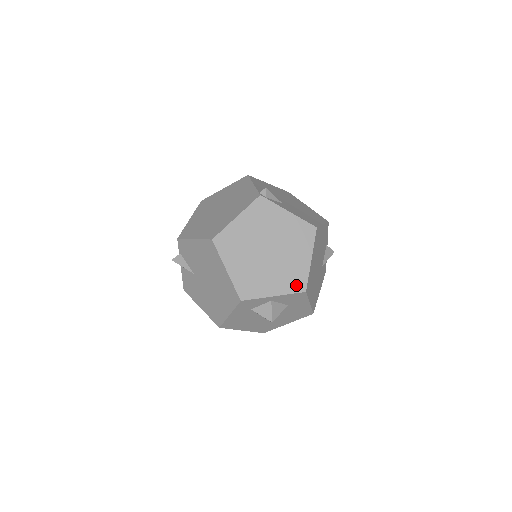
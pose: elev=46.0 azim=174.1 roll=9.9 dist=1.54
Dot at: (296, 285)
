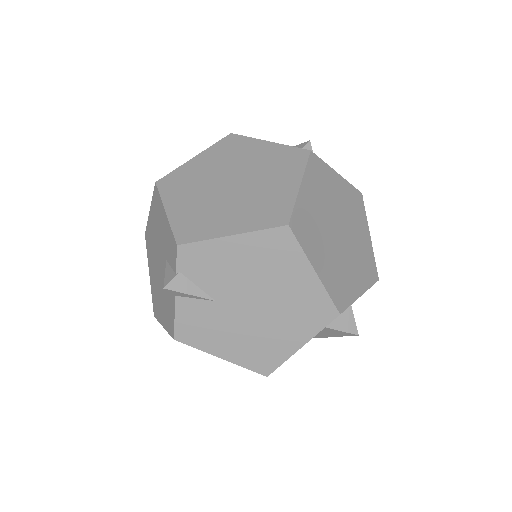
Dot at: (371, 274)
